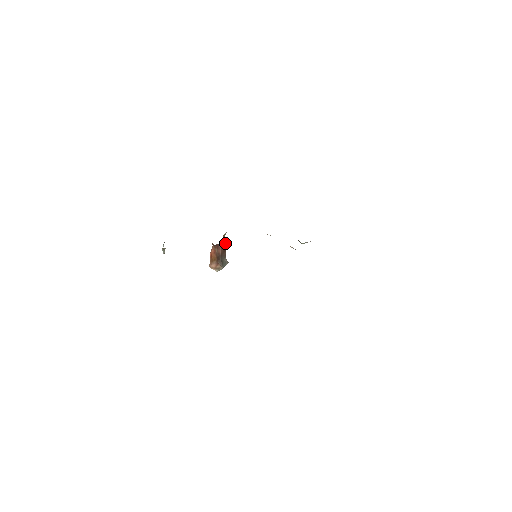
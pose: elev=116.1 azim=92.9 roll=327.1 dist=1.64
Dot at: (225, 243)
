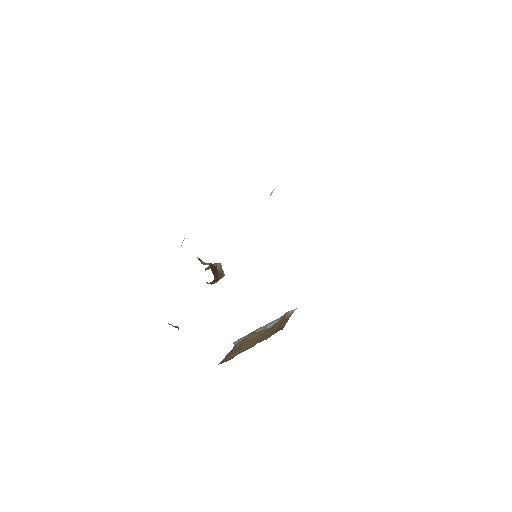
Dot at: (211, 267)
